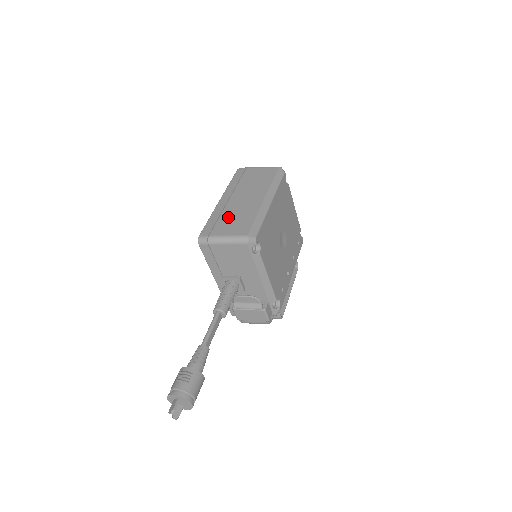
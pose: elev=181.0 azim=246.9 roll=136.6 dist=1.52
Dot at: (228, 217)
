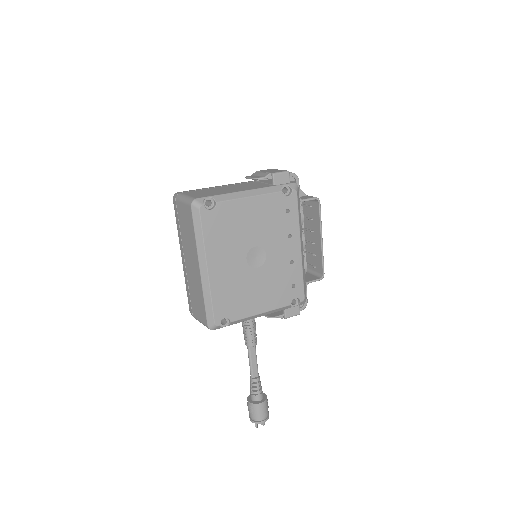
Dot at: (192, 292)
